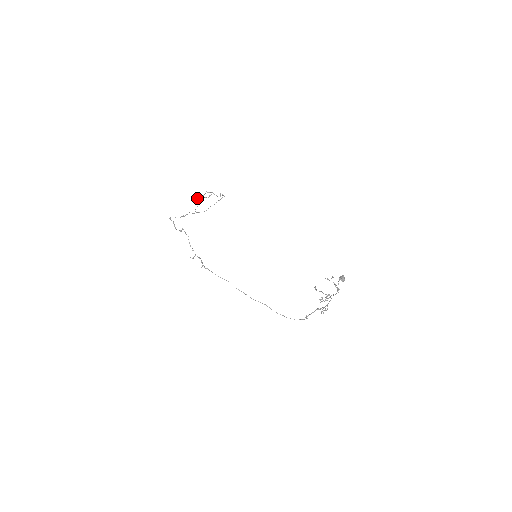
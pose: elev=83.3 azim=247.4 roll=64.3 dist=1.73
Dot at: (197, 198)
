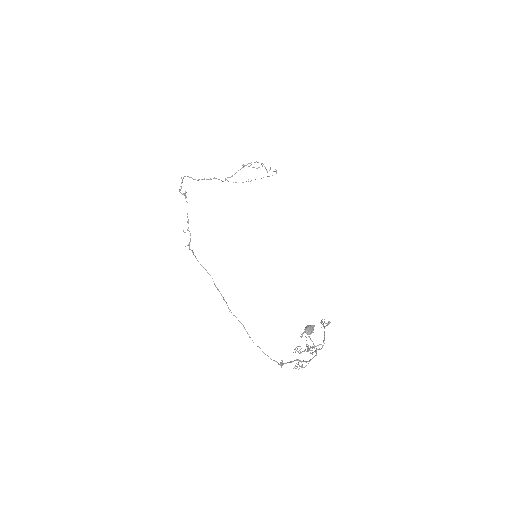
Dot at: (244, 166)
